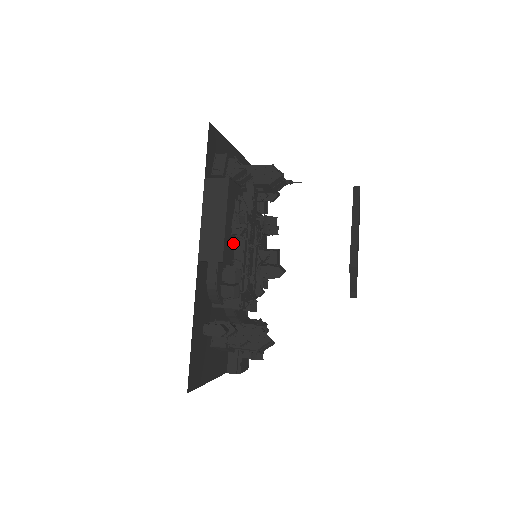
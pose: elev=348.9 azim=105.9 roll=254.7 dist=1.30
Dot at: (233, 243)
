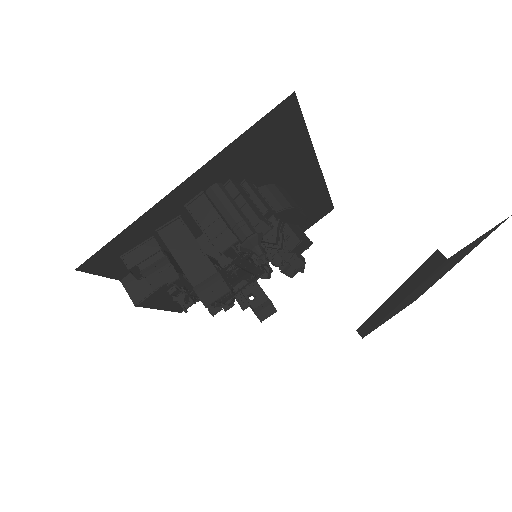
Dot at: occluded
